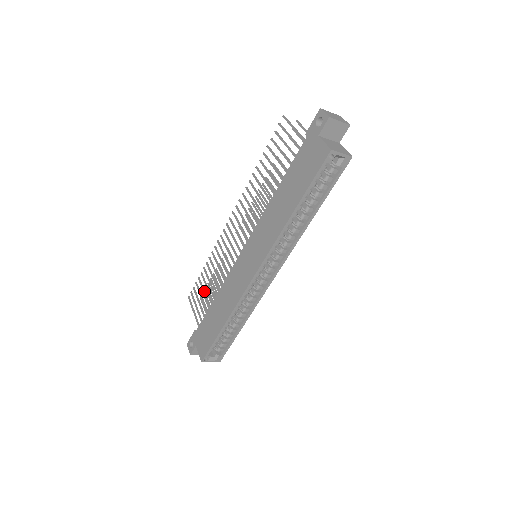
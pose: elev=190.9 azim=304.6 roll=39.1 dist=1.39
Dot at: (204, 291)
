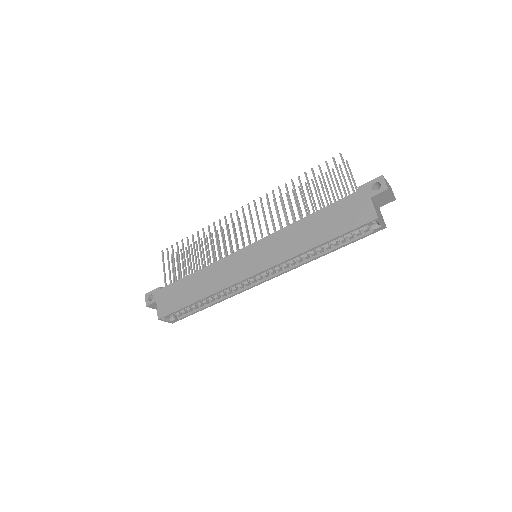
Dot at: occluded
